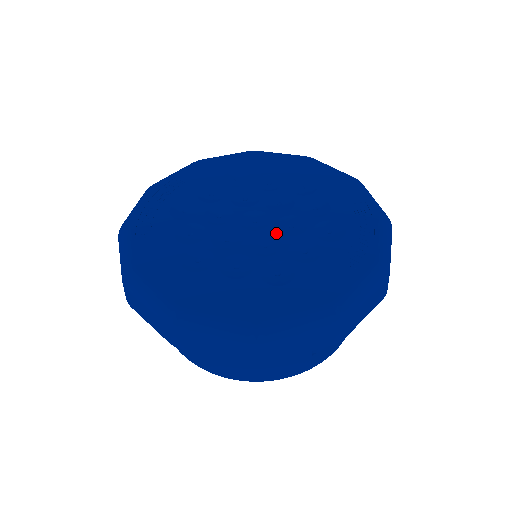
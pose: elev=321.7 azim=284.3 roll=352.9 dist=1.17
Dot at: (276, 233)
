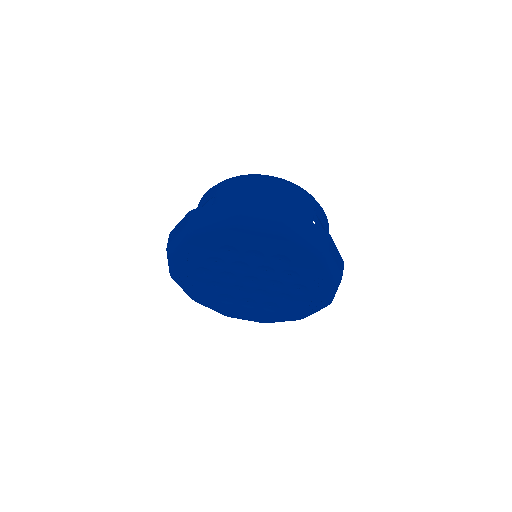
Dot at: (266, 289)
